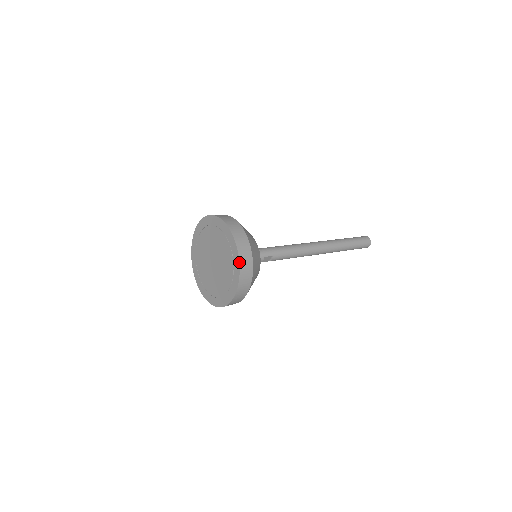
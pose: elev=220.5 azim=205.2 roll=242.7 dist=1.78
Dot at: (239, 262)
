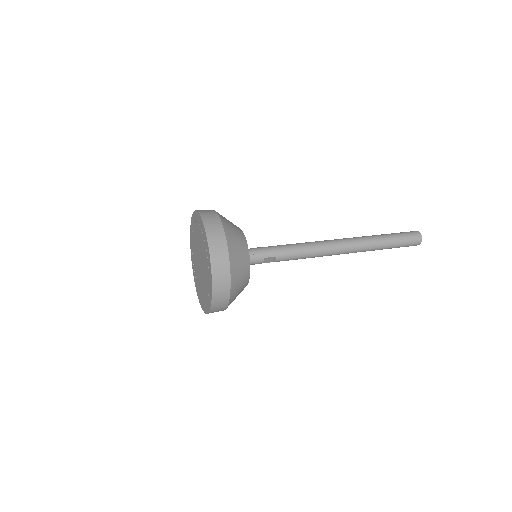
Dot at: (211, 268)
